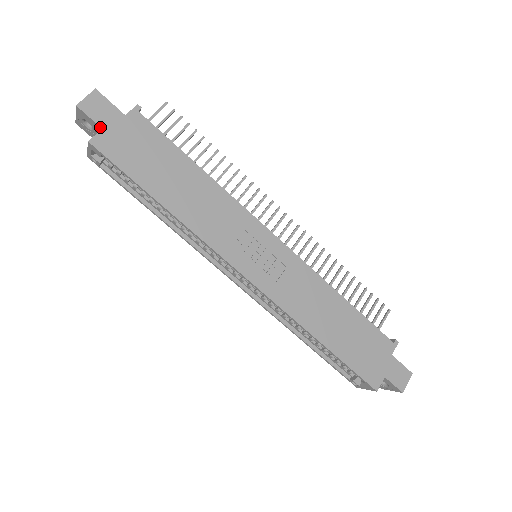
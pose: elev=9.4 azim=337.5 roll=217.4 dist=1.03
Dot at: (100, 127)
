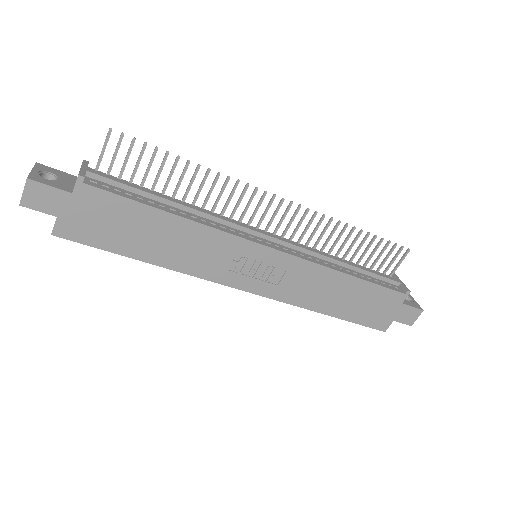
Dot at: occluded
